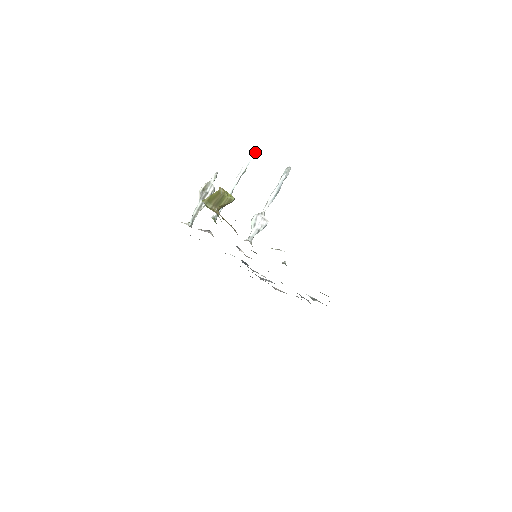
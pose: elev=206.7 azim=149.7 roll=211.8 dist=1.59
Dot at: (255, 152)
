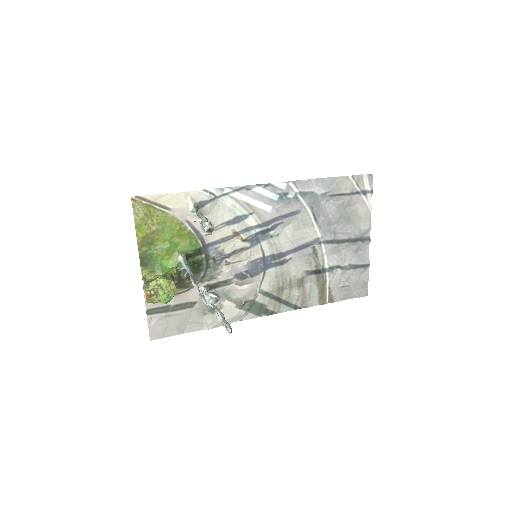
Dot at: (203, 301)
